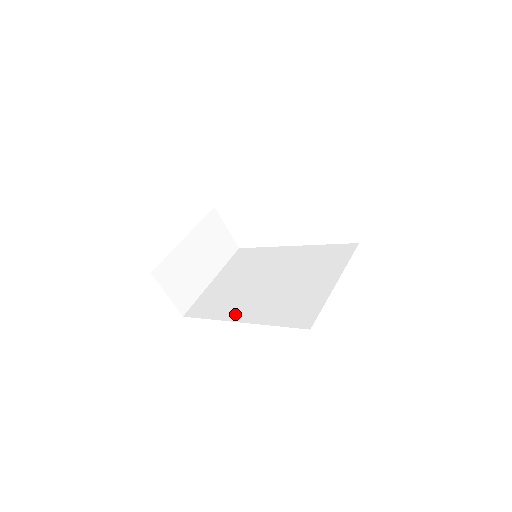
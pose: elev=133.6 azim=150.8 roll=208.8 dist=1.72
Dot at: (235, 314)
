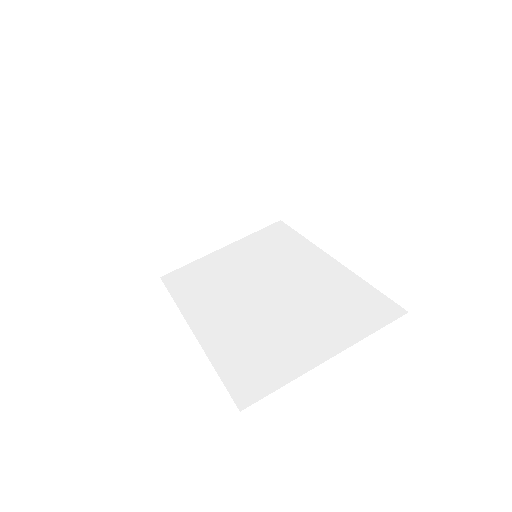
Dot at: (198, 315)
